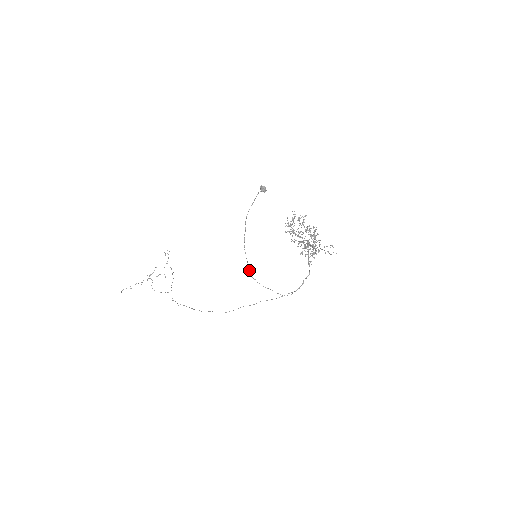
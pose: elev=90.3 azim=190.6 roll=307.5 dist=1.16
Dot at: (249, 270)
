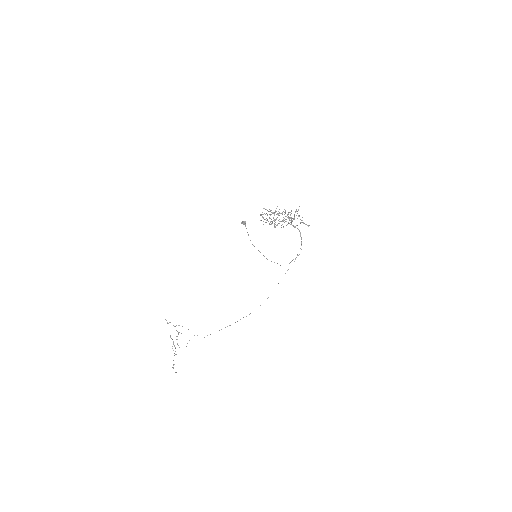
Dot at: occluded
